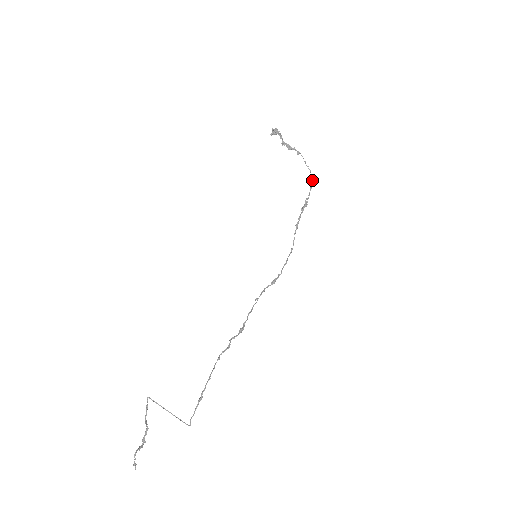
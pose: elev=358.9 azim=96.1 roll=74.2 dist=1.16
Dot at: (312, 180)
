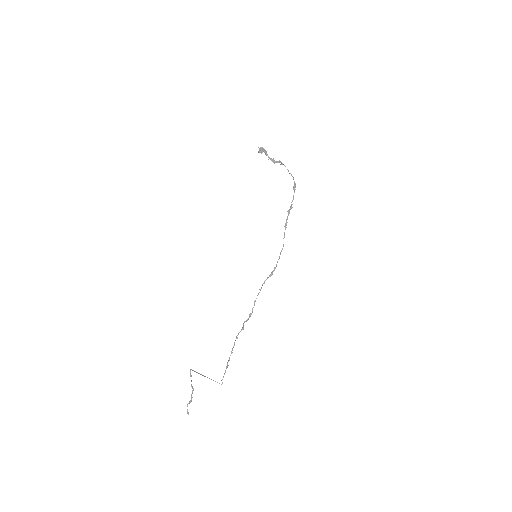
Dot at: (295, 185)
